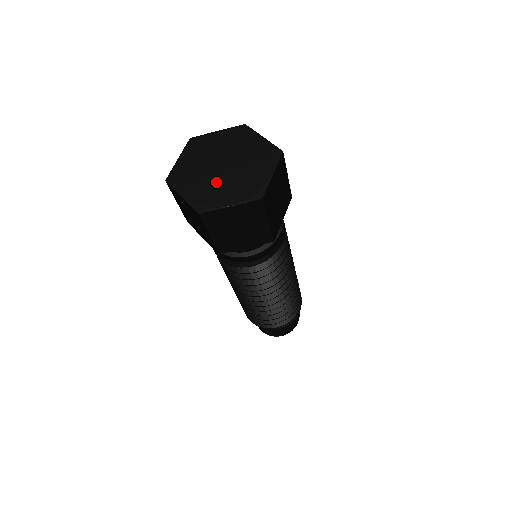
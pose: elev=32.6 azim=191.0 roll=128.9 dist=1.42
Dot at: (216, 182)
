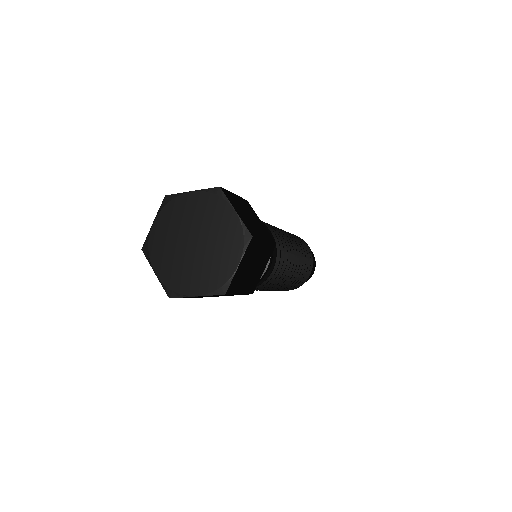
Dot at: (205, 260)
